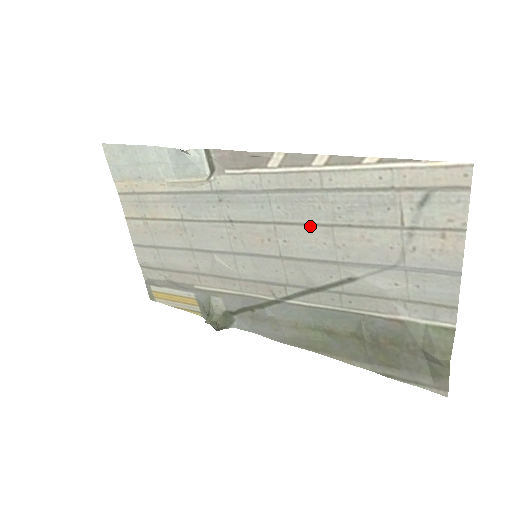
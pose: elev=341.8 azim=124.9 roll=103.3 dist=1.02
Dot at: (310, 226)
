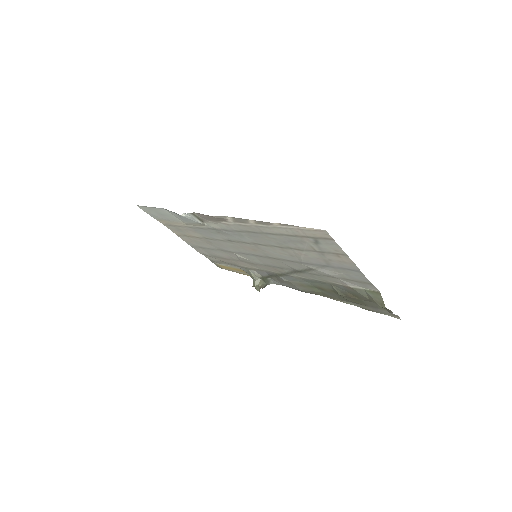
Dot at: (271, 246)
